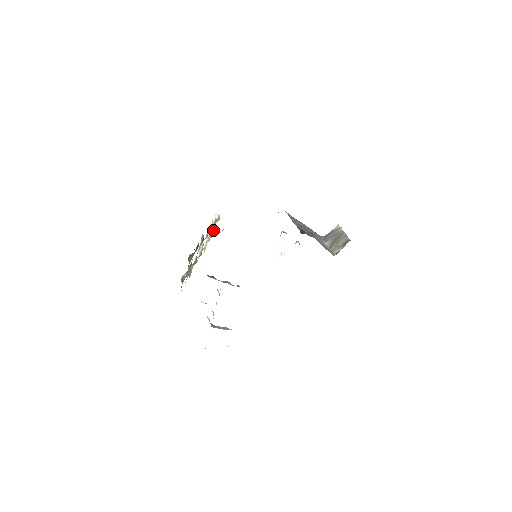
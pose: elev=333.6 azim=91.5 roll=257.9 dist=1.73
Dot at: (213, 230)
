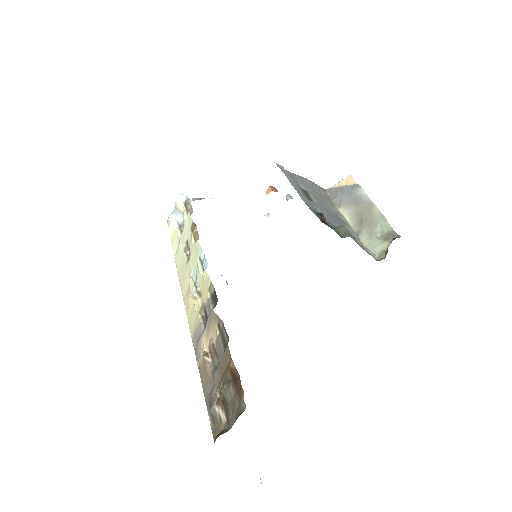
Dot at: (179, 217)
